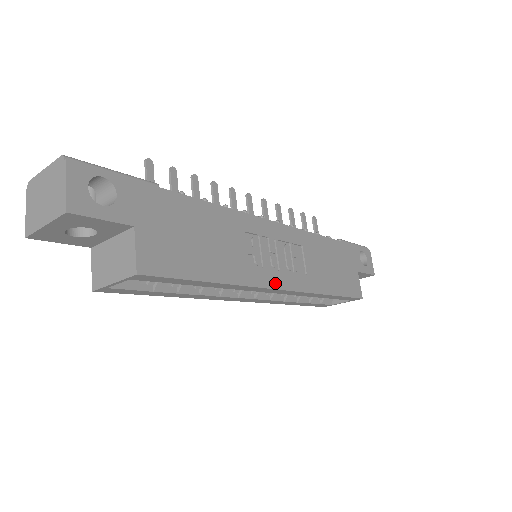
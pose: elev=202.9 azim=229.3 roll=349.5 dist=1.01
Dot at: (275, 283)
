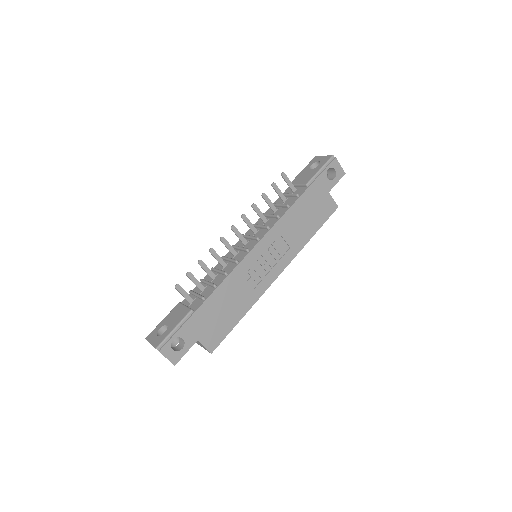
Dot at: (273, 278)
